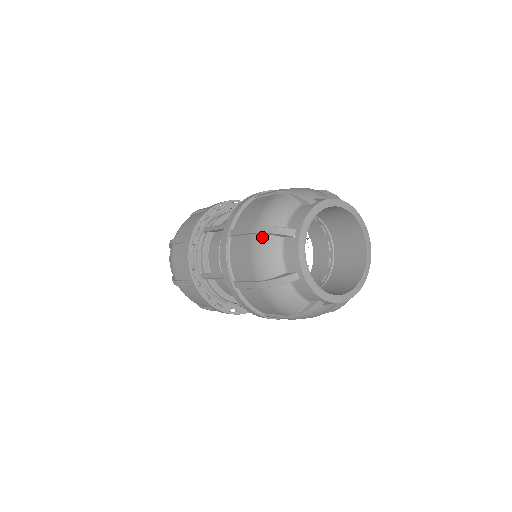
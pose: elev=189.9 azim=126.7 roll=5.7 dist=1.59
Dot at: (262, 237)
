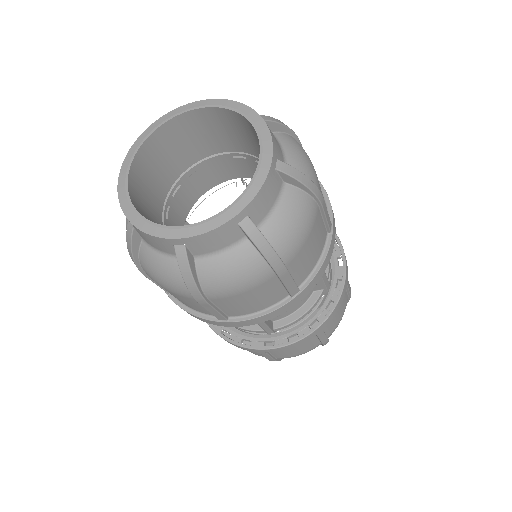
Dot at: occluded
